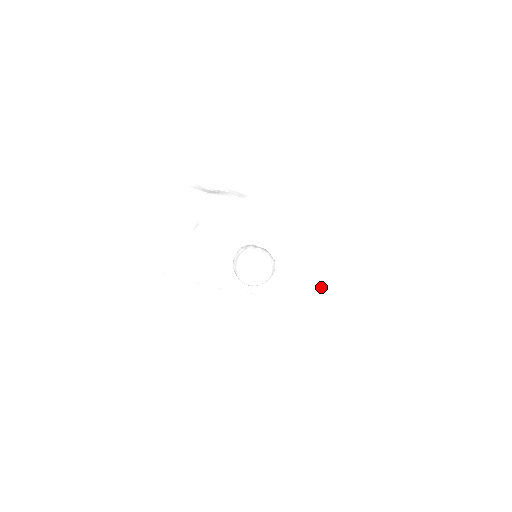
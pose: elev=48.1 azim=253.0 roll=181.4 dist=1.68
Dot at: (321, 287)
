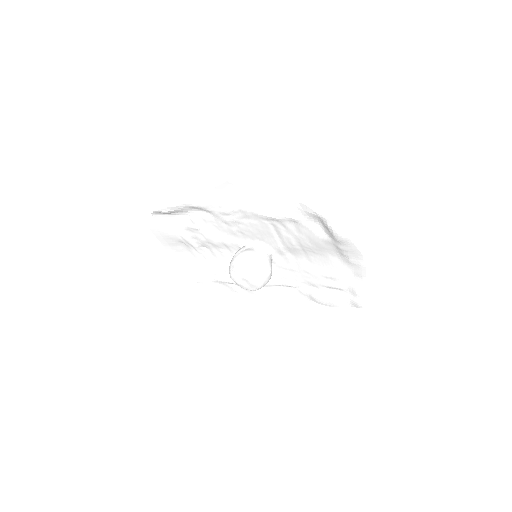
Dot at: (349, 274)
